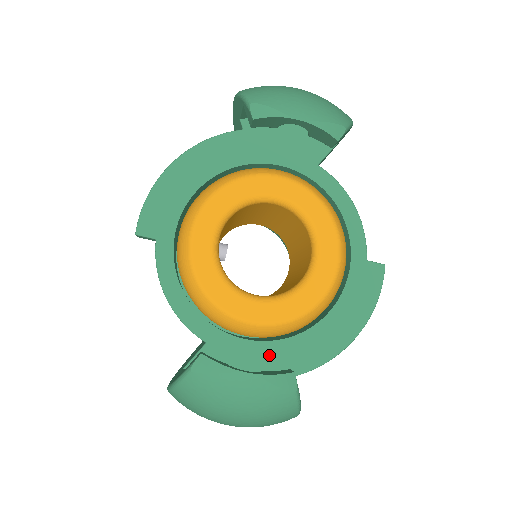
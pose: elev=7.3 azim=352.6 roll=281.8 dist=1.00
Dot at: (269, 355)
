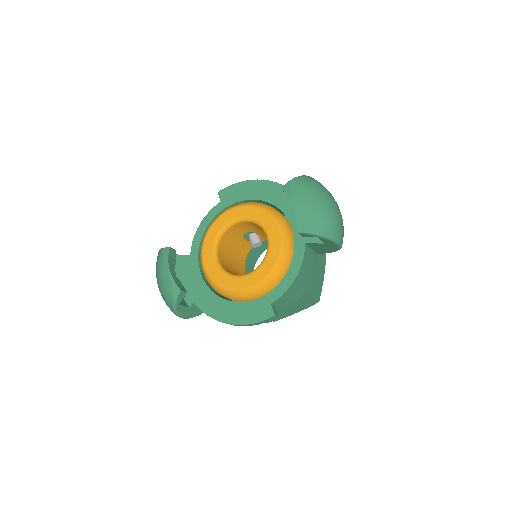
Dot at: (199, 287)
